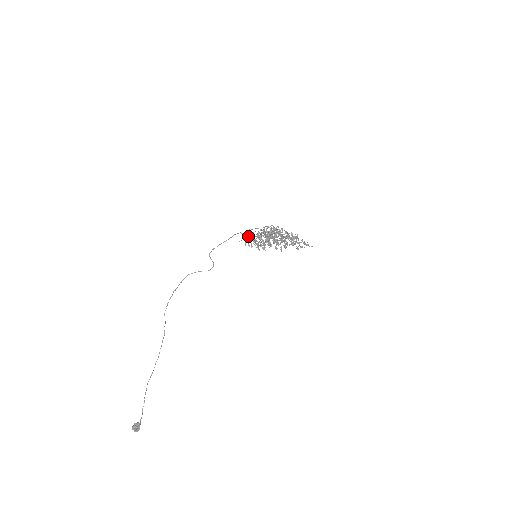
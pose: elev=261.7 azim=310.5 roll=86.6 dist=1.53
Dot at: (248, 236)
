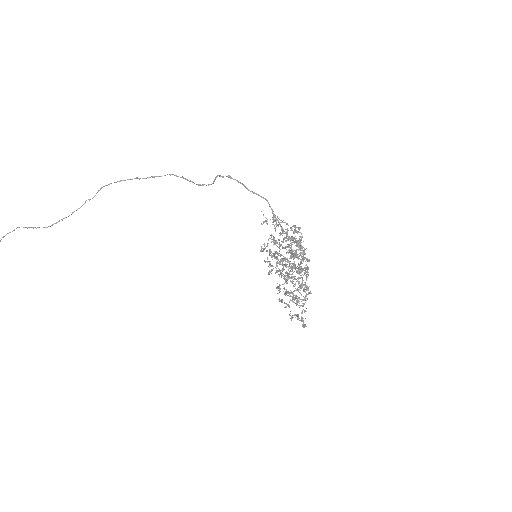
Dot at: (275, 216)
